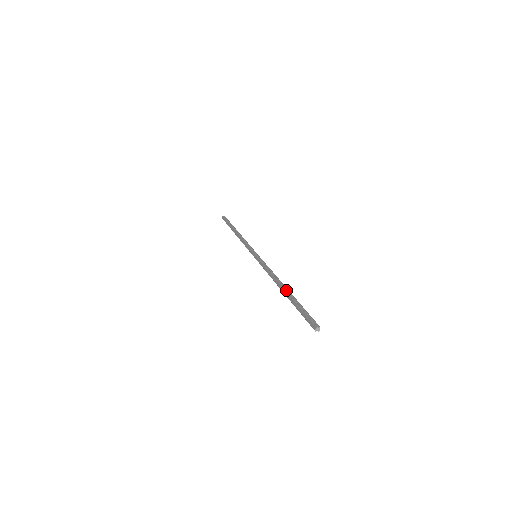
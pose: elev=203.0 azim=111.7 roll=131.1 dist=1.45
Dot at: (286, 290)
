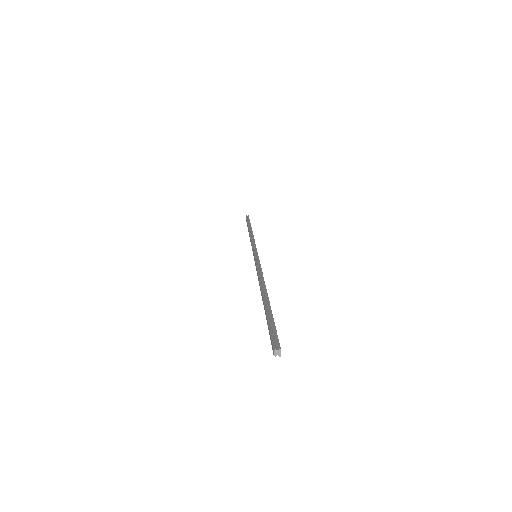
Dot at: (263, 297)
